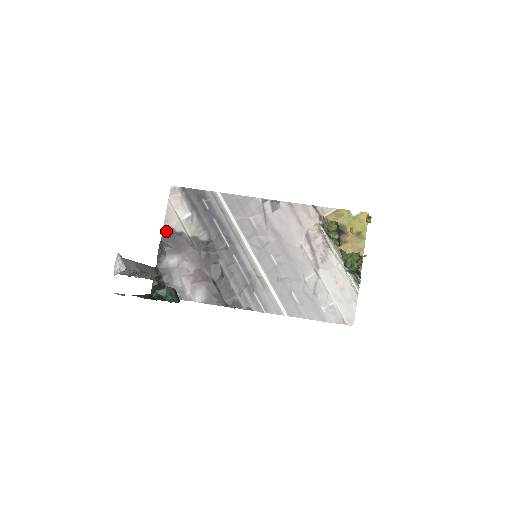
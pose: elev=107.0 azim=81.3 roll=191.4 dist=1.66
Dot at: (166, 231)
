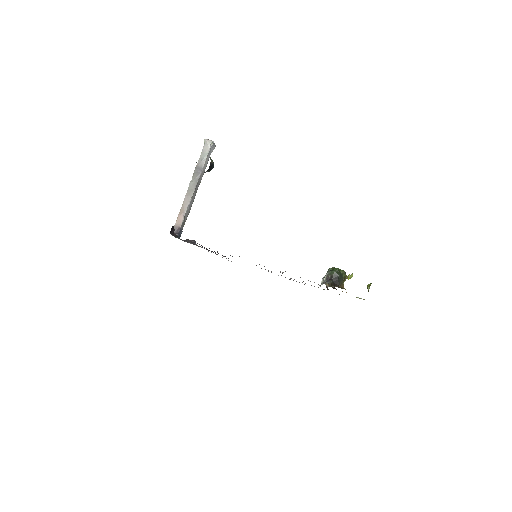
Dot at: occluded
